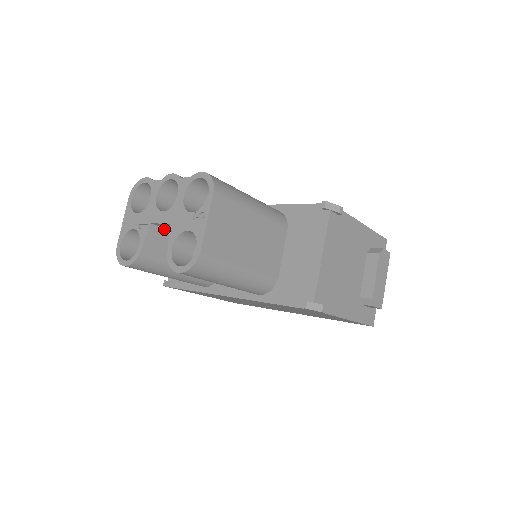
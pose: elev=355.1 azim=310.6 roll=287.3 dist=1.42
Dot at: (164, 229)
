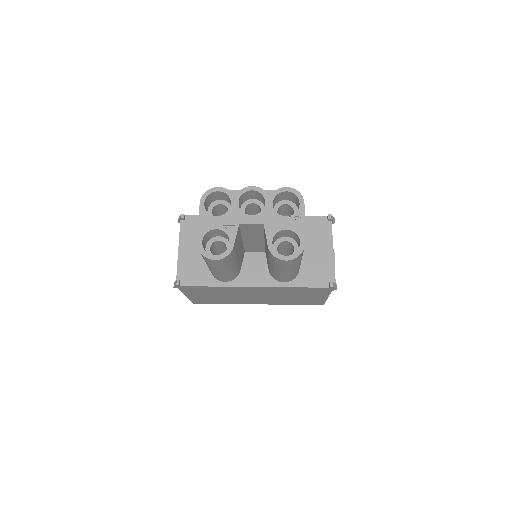
Dot at: (240, 230)
